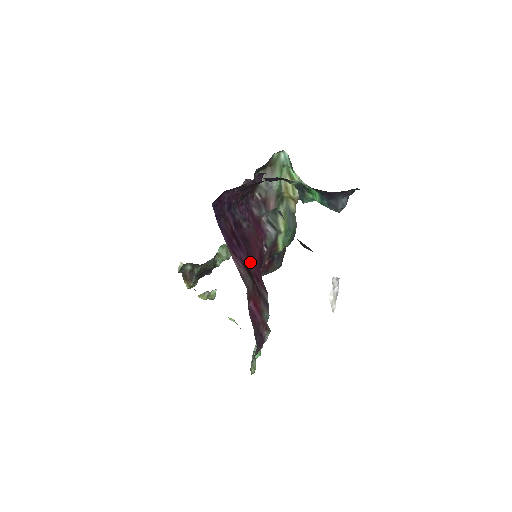
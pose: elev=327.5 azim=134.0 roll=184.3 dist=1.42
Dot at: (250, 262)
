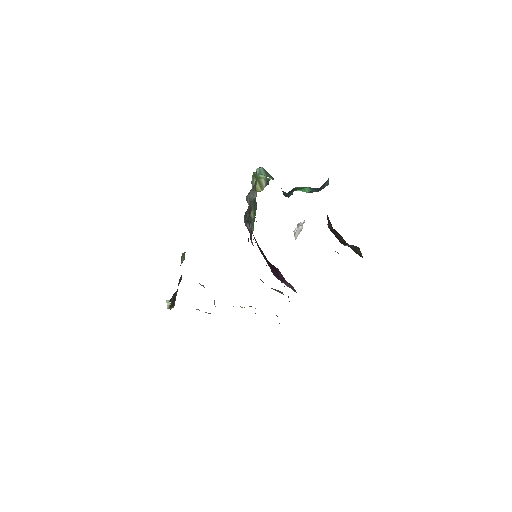
Dot at: occluded
